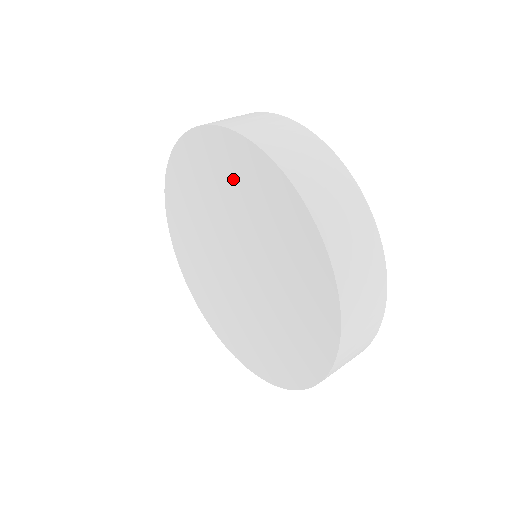
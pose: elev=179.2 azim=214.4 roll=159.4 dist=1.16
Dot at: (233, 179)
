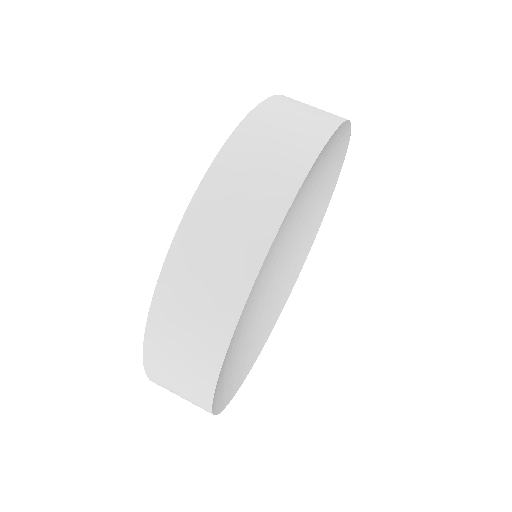
Dot at: occluded
